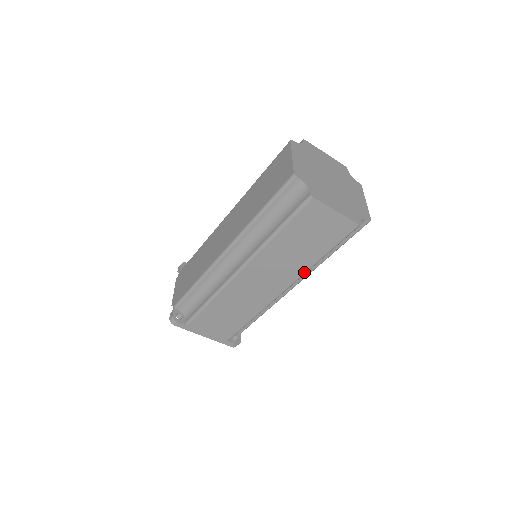
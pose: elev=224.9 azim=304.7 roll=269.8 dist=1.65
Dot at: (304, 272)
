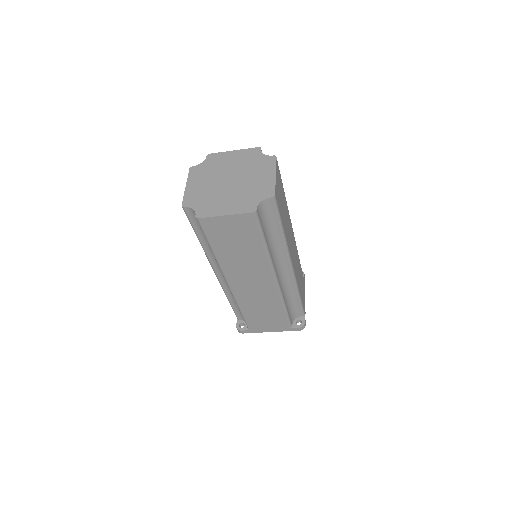
Dot at: (268, 262)
